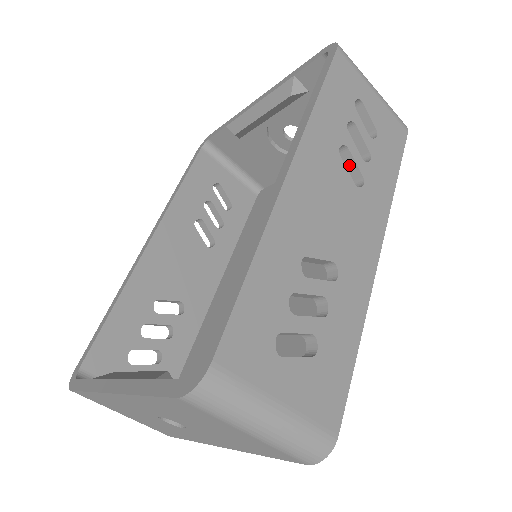
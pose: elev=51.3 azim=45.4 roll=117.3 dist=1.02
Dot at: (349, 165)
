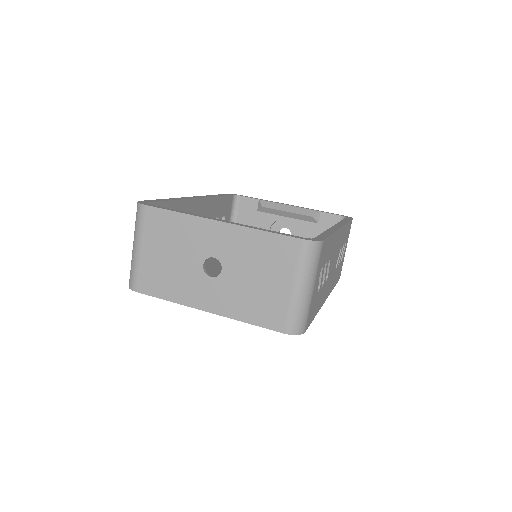
Dot at: occluded
